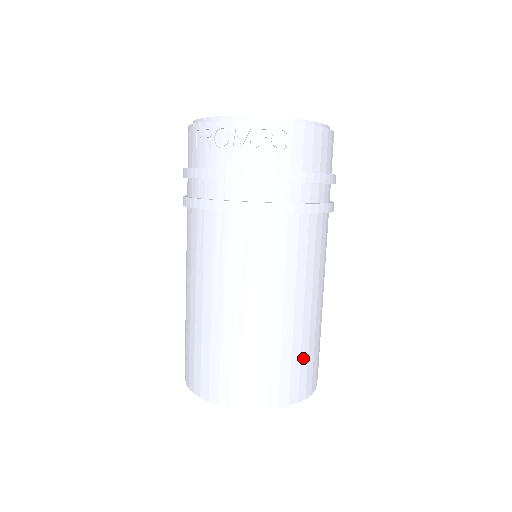
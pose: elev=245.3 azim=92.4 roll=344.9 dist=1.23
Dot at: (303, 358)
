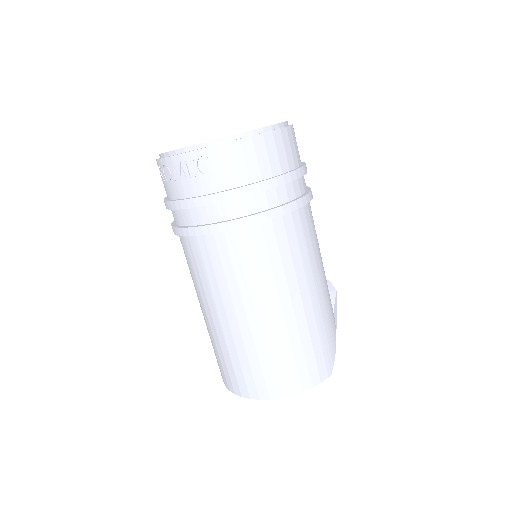
Dot at: (296, 353)
